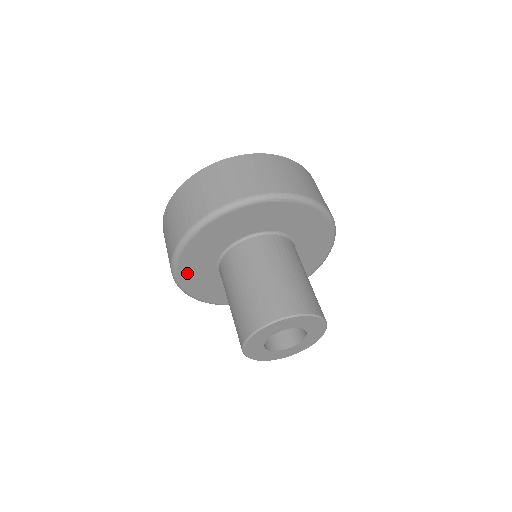
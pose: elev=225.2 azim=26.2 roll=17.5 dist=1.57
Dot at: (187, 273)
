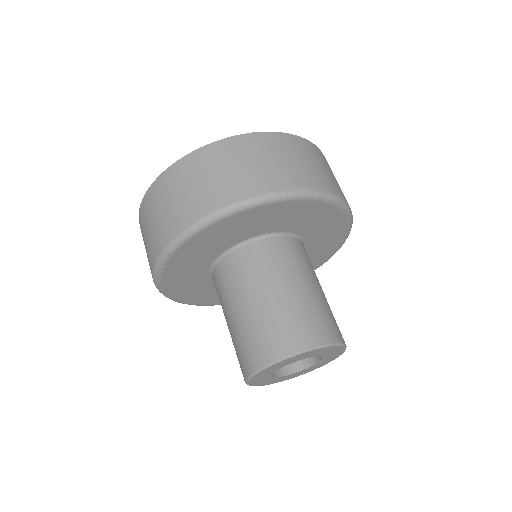
Dot at: (188, 251)
